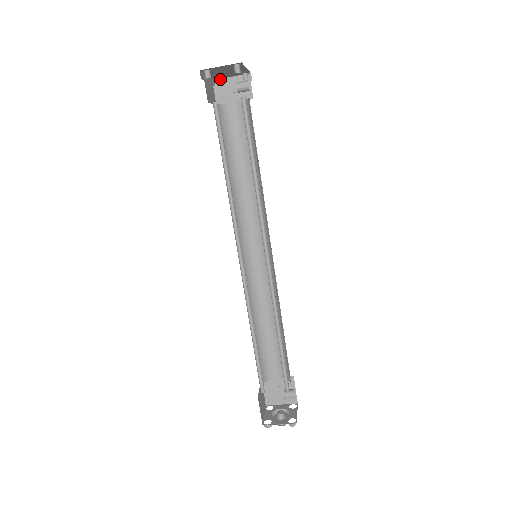
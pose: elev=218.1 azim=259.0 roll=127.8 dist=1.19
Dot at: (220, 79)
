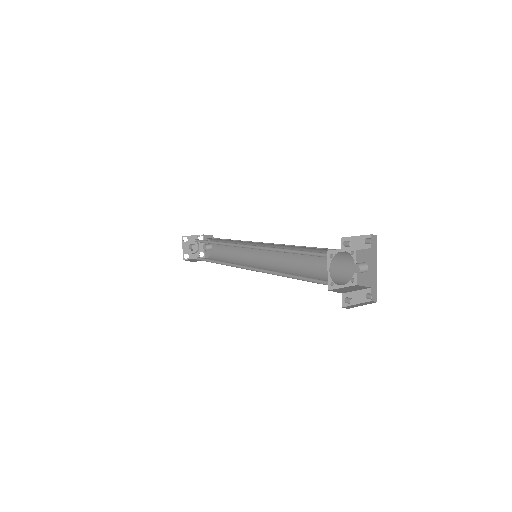
Dot at: occluded
